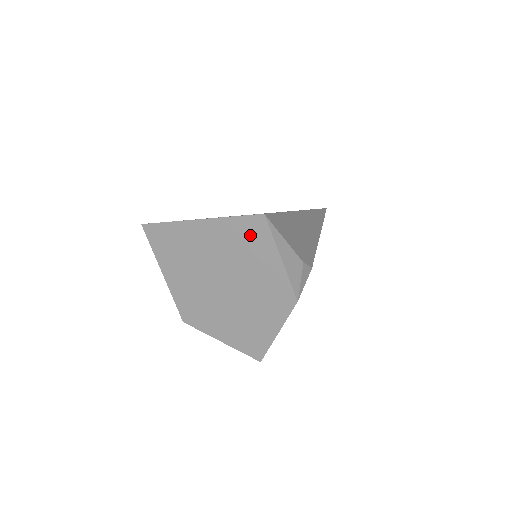
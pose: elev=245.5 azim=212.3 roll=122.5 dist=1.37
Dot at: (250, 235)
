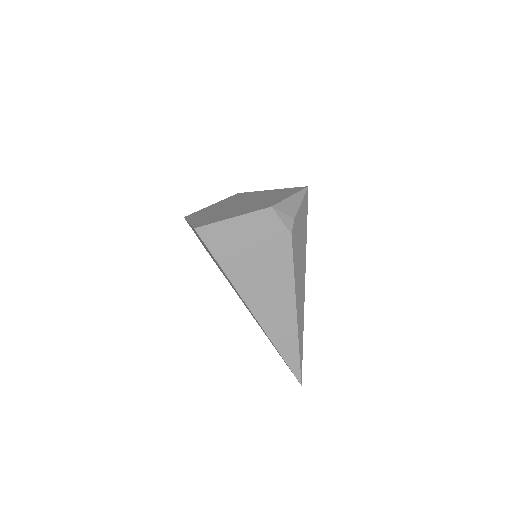
Dot at: (288, 191)
